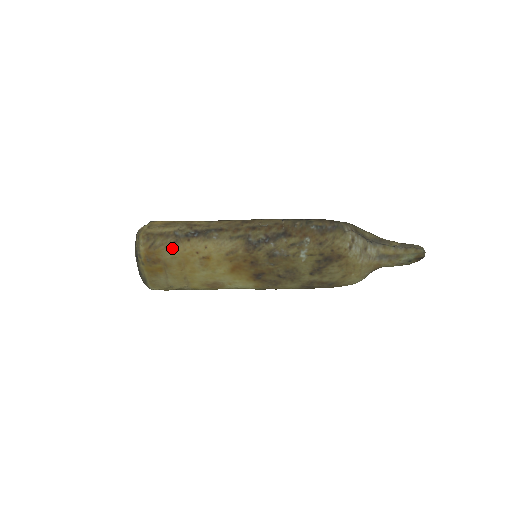
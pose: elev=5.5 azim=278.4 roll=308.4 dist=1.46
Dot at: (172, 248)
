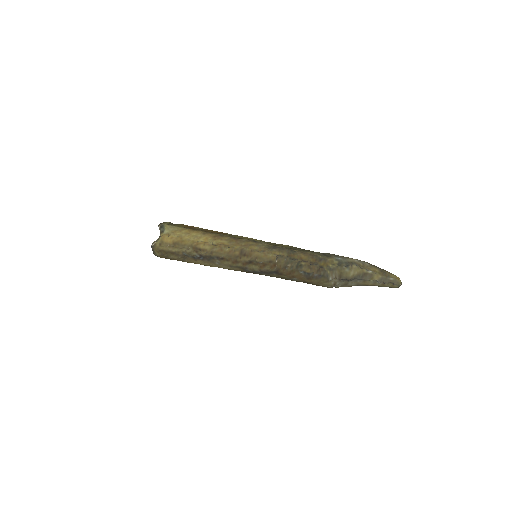
Dot at: (183, 261)
